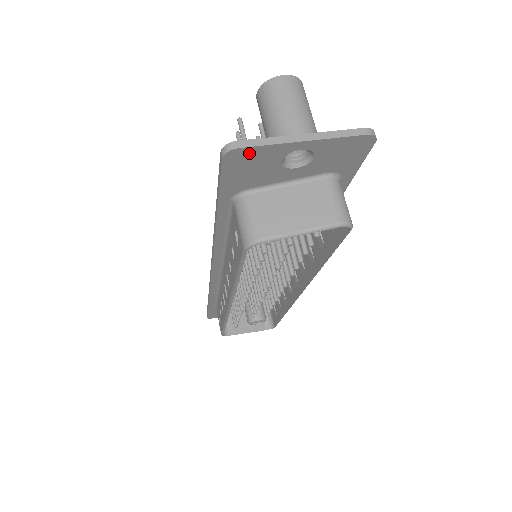
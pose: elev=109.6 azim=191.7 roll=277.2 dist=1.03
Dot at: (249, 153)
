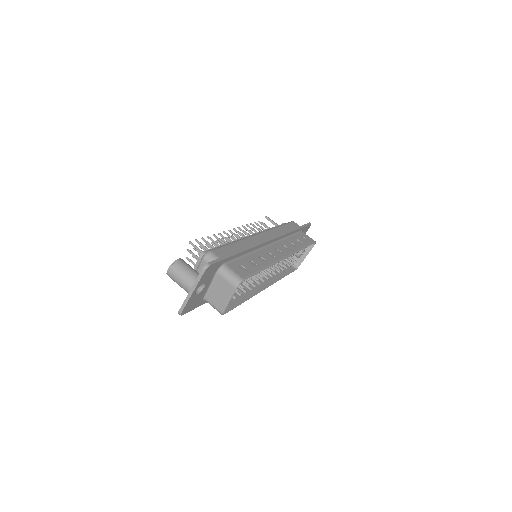
Dot at: (186, 308)
